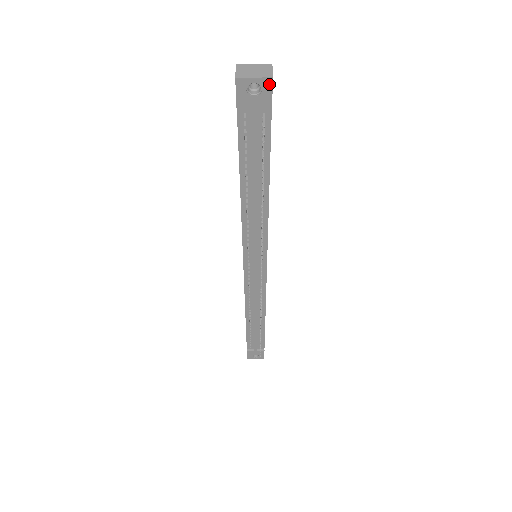
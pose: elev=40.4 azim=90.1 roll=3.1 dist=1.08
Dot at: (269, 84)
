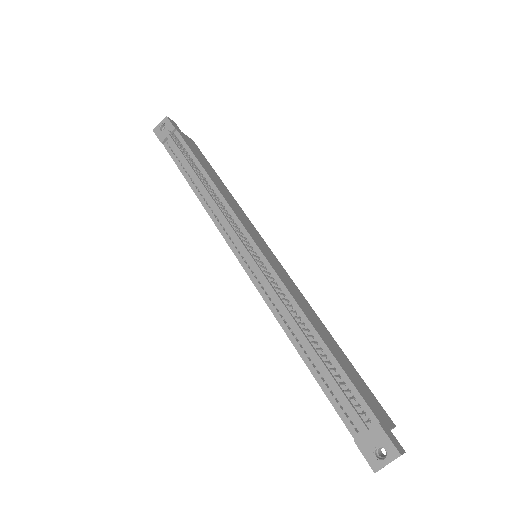
Dot at: (167, 120)
